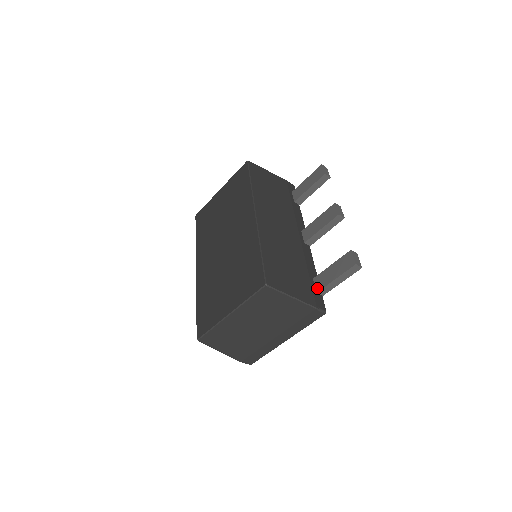
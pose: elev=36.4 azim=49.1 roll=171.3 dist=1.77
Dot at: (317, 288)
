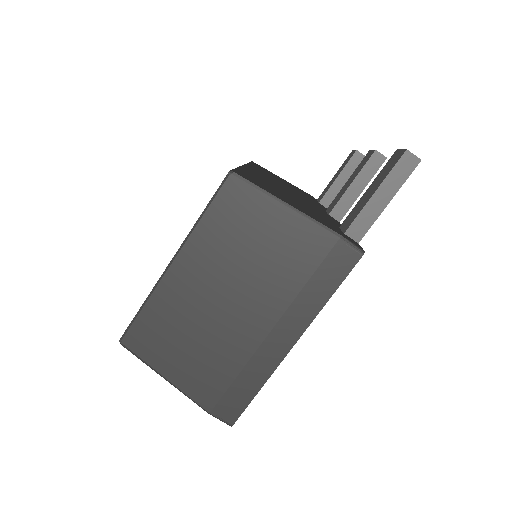
Dot at: (345, 228)
